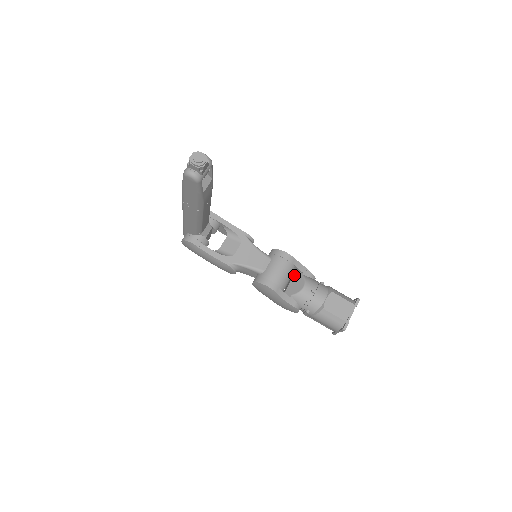
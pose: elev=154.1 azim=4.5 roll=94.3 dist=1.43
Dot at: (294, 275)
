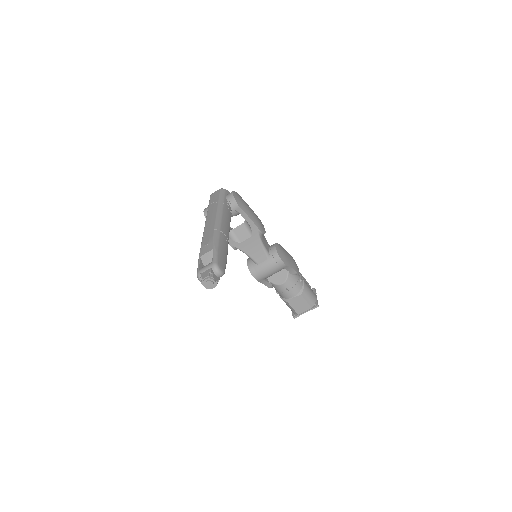
Dot at: occluded
